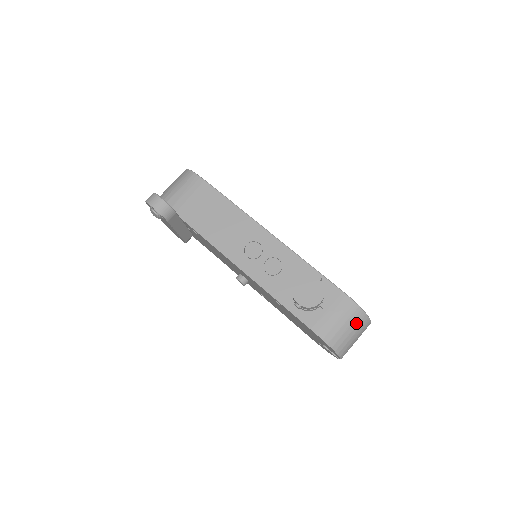
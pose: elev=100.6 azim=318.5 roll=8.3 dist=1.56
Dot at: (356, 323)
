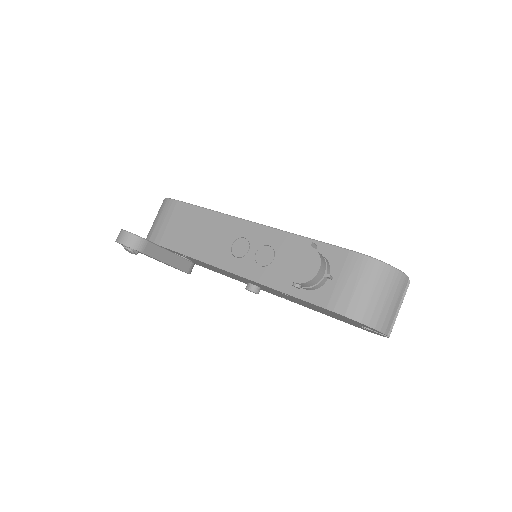
Dot at: (382, 282)
